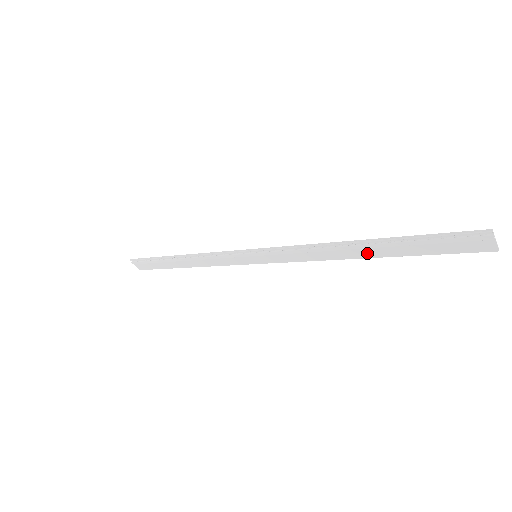
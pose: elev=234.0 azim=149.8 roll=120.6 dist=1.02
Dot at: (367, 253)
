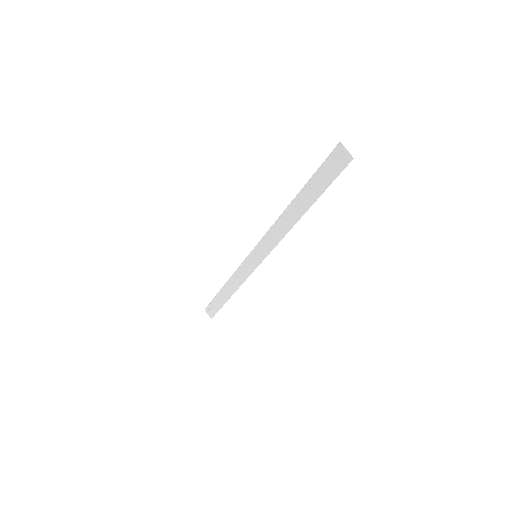
Dot at: (301, 210)
